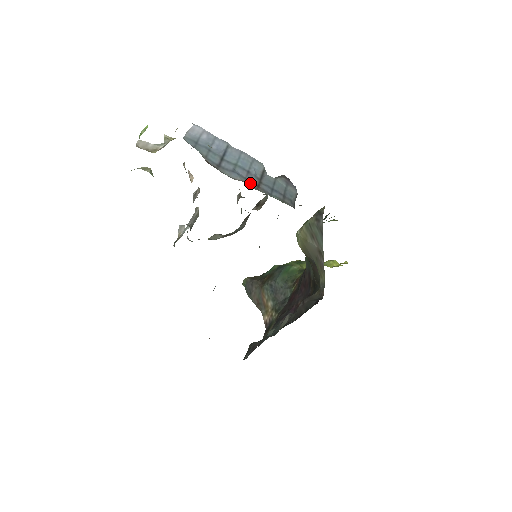
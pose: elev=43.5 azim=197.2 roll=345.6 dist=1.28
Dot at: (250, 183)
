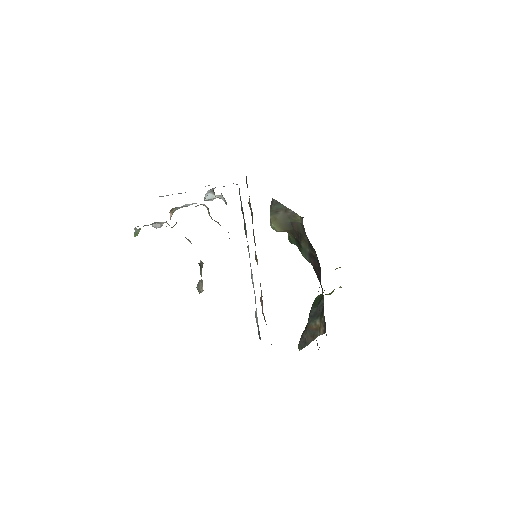
Dot at: occluded
